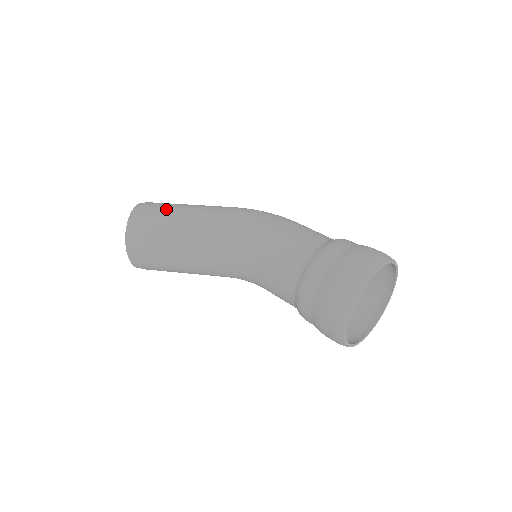
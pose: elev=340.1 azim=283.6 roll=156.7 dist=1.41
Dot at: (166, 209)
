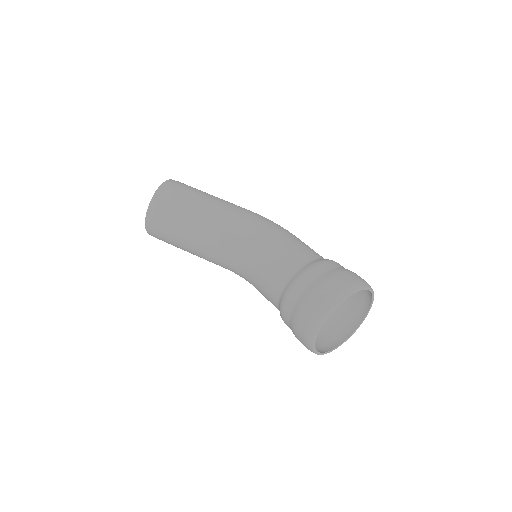
Dot at: (195, 190)
